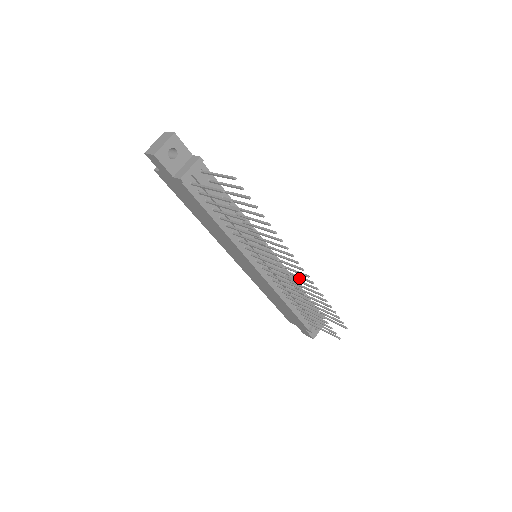
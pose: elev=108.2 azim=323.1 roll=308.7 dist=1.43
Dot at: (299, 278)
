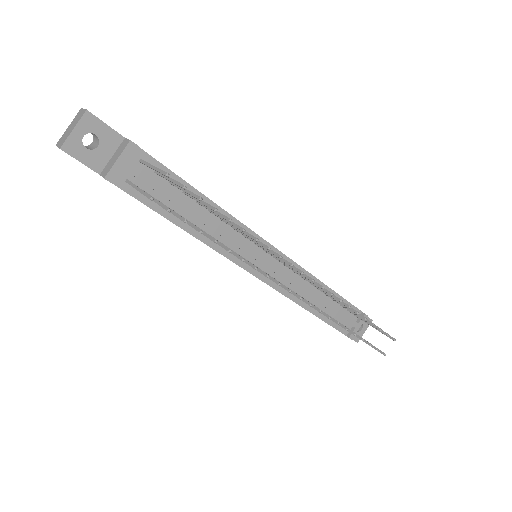
Dot at: (315, 285)
